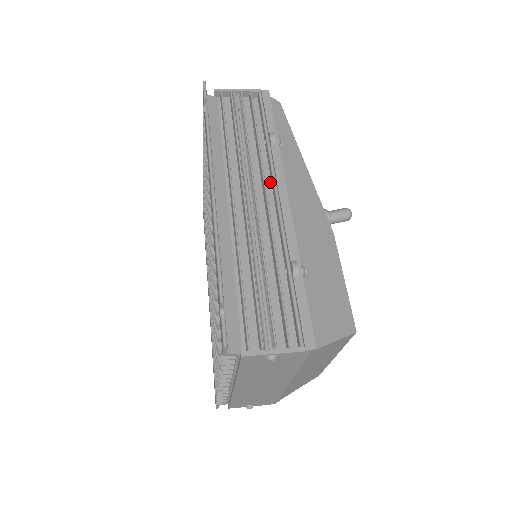
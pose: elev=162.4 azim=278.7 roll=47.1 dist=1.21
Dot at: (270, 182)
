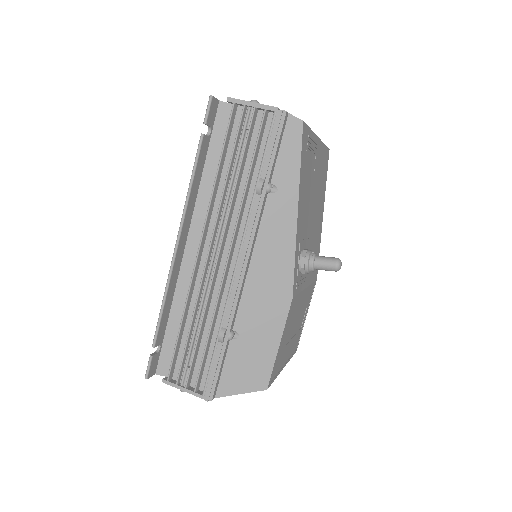
Dot at: occluded
